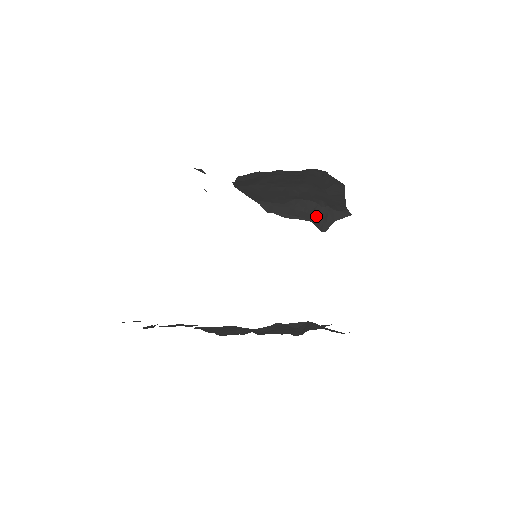
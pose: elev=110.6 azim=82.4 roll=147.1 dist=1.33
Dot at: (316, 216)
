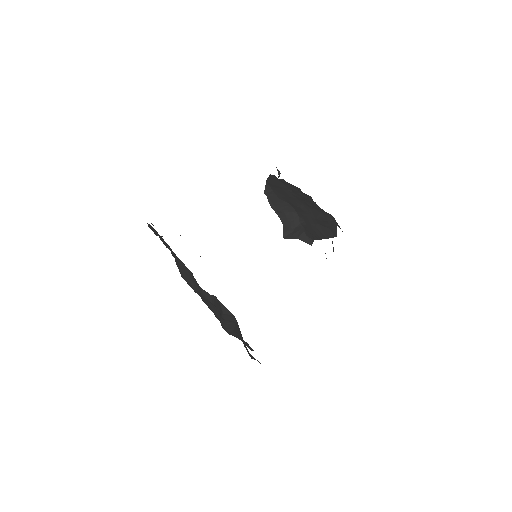
Dot at: (290, 225)
